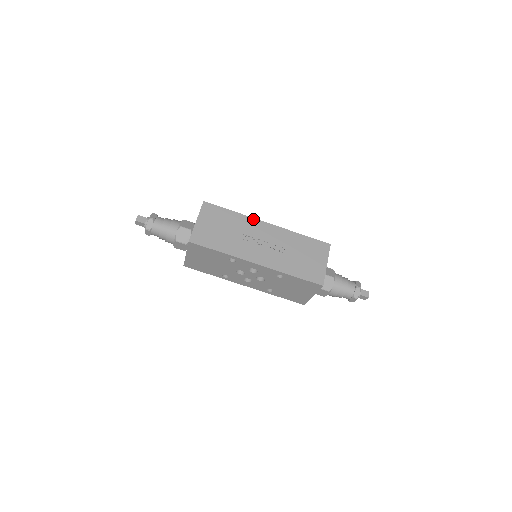
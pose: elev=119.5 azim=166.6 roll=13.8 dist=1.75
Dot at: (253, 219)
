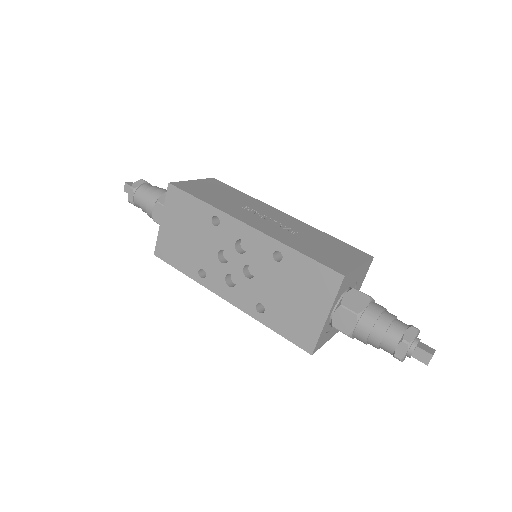
Dot at: (267, 205)
